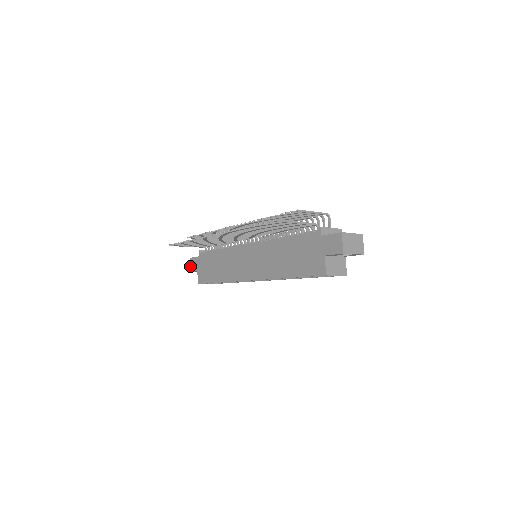
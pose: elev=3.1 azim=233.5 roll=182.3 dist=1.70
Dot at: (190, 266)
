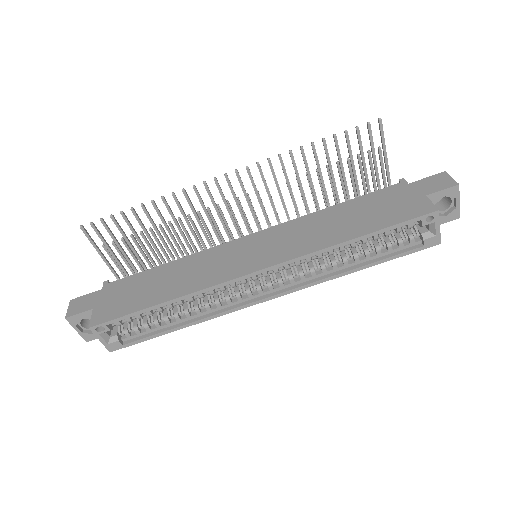
Dot at: (69, 310)
